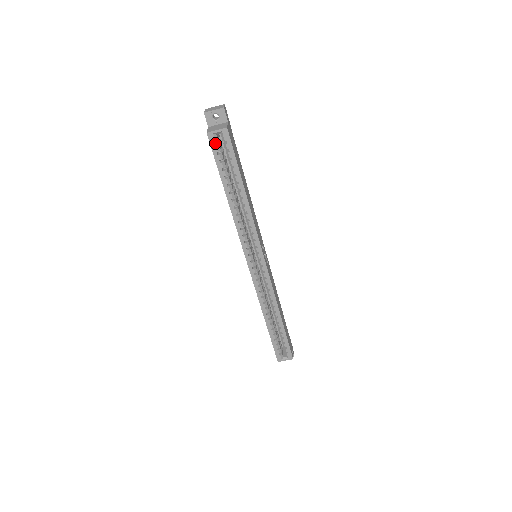
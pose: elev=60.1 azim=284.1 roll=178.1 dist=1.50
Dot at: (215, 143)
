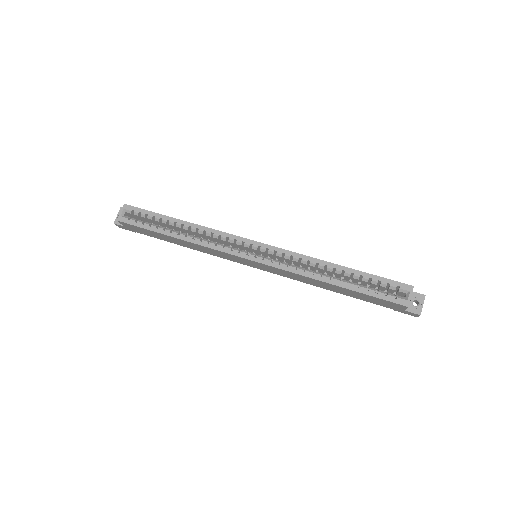
Dot at: occluded
